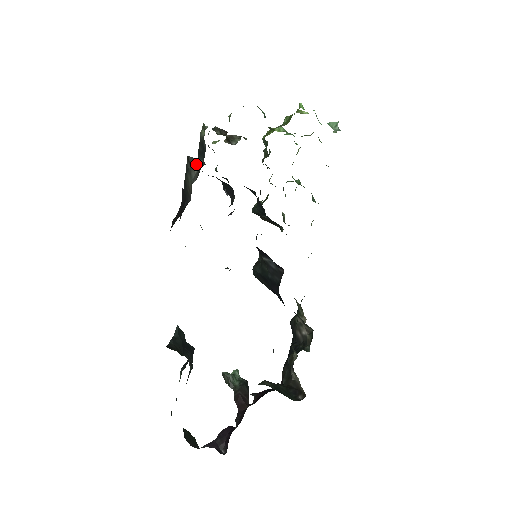
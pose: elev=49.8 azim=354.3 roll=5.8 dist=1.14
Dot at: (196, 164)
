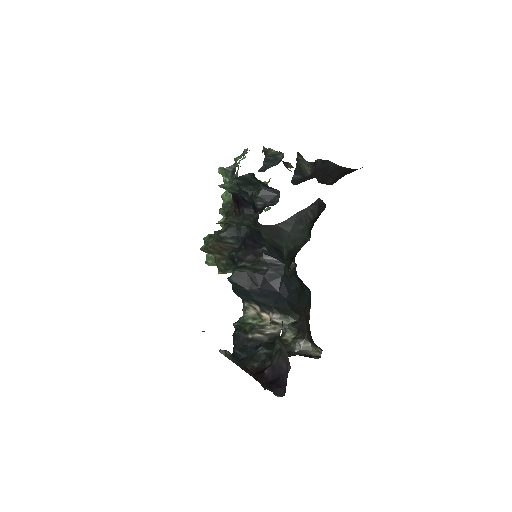
Dot at: (304, 159)
